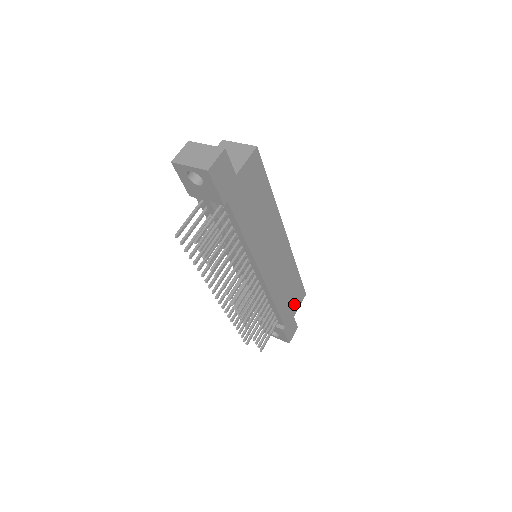
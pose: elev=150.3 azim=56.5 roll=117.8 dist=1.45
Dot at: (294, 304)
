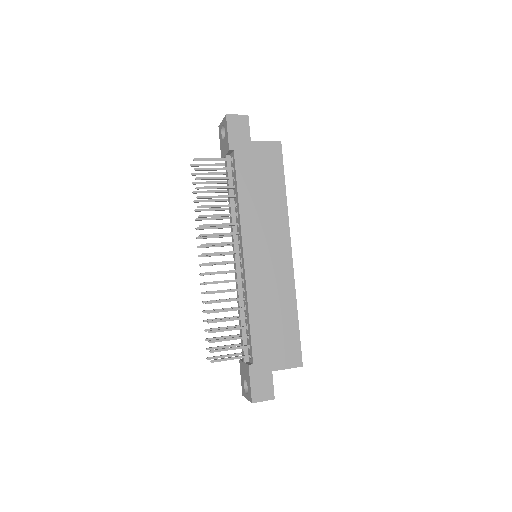
Dot at: (278, 354)
